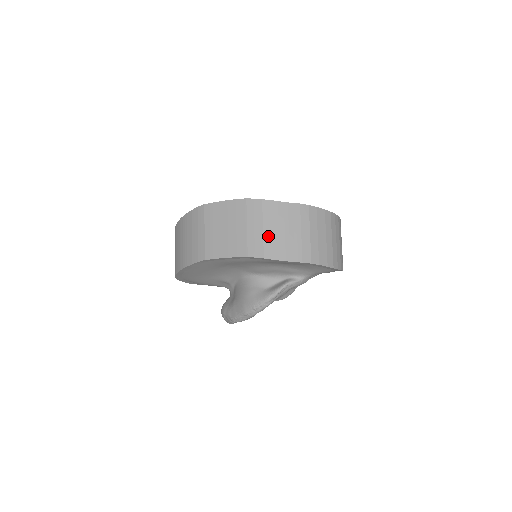
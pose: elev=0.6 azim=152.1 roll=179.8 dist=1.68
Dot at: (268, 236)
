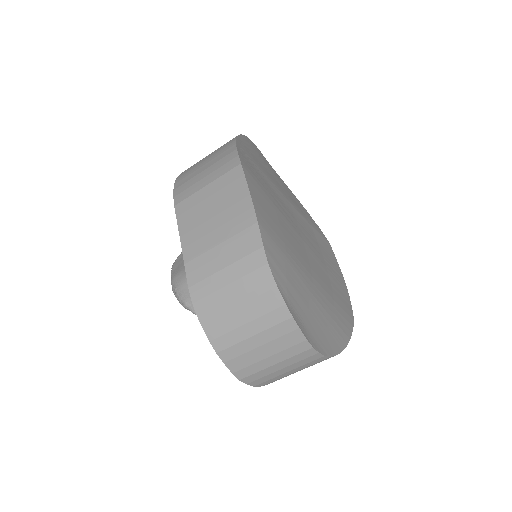
Dot at: (218, 280)
